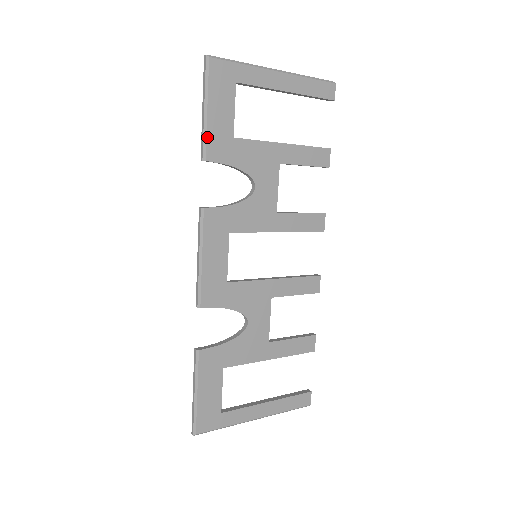
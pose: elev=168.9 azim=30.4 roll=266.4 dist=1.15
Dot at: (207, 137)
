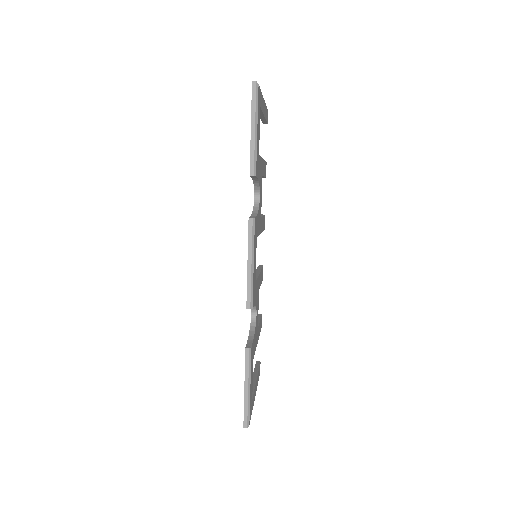
Dot at: (256, 155)
